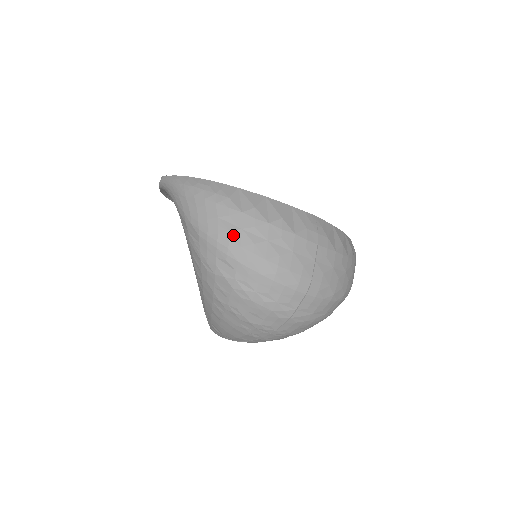
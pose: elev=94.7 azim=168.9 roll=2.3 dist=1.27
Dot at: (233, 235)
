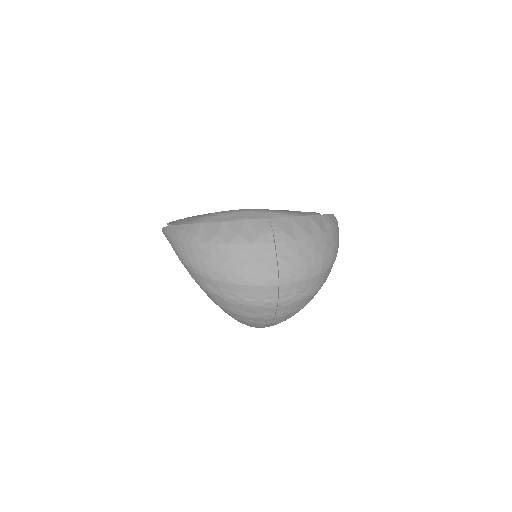
Dot at: (207, 263)
